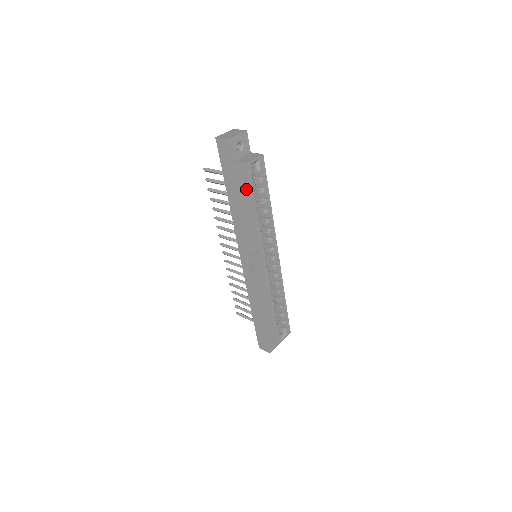
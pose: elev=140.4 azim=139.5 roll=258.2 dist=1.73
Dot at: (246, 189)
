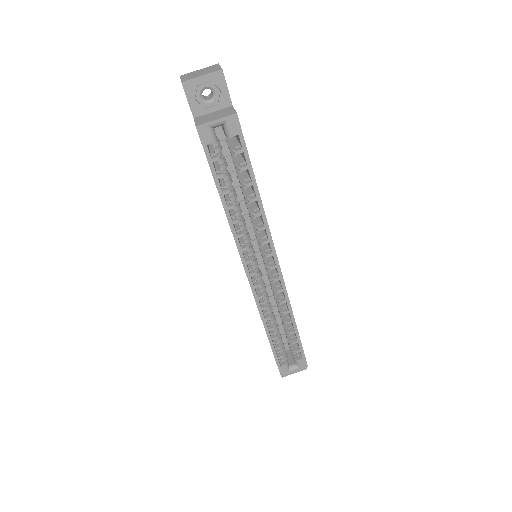
Dot at: occluded
